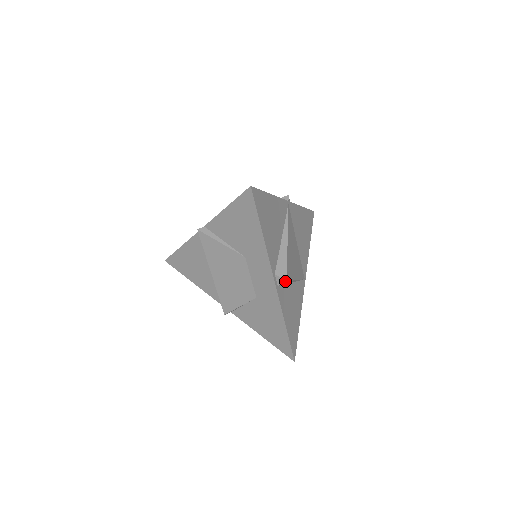
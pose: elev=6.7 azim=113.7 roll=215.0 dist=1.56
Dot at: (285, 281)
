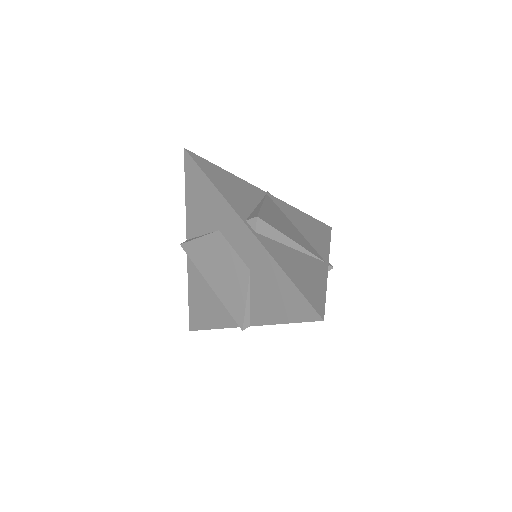
Dot at: (256, 218)
